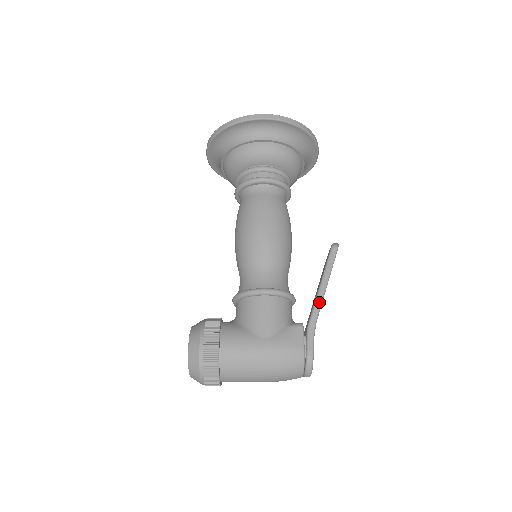
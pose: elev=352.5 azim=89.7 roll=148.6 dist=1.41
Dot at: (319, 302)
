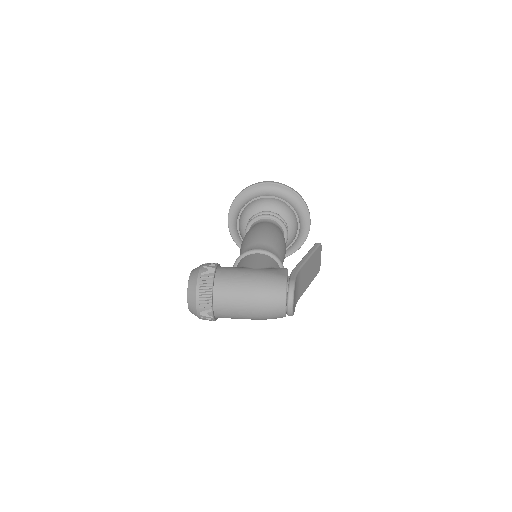
Dot at: (302, 262)
